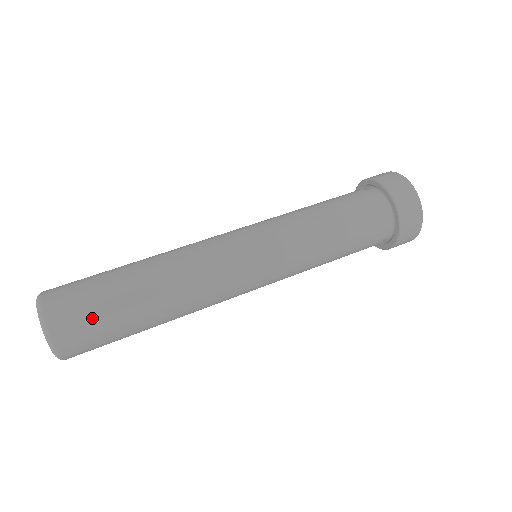
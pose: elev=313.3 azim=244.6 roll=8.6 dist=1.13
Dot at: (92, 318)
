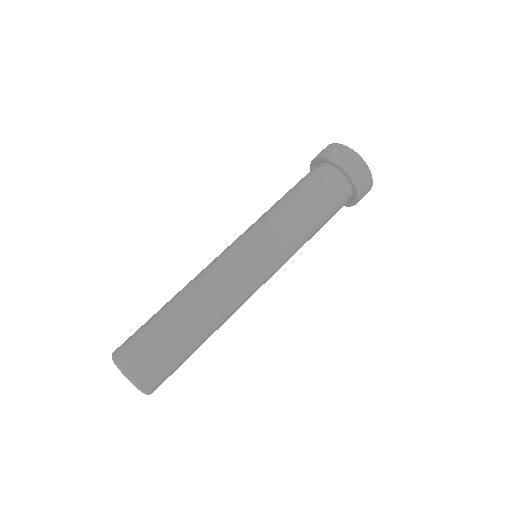
Dot at: (152, 348)
